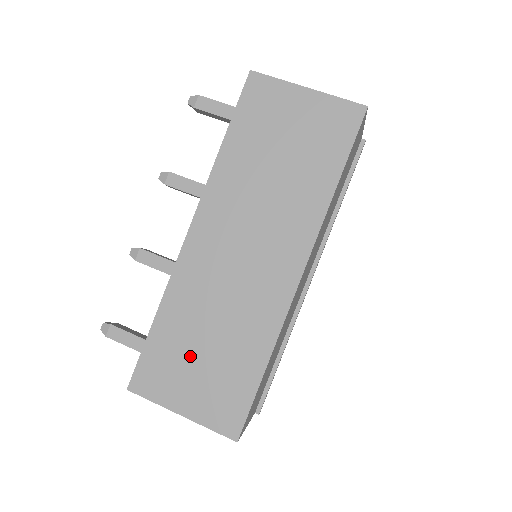
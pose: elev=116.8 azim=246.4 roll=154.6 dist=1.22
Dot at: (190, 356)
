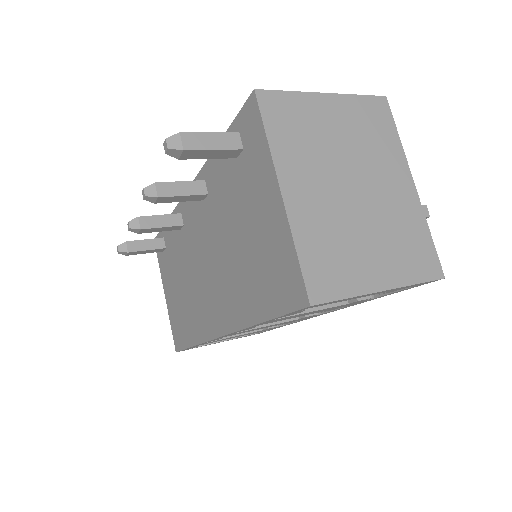
Dot at: occluded
